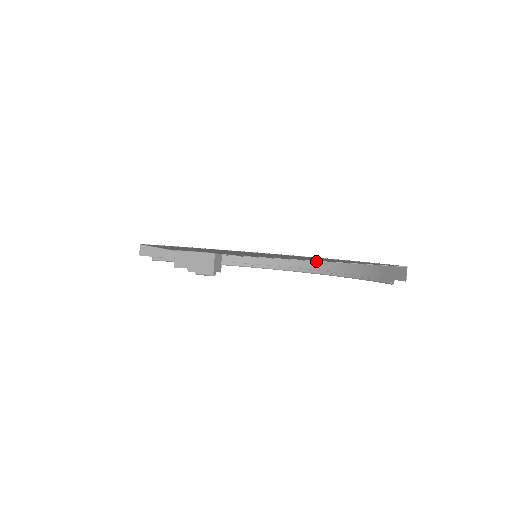
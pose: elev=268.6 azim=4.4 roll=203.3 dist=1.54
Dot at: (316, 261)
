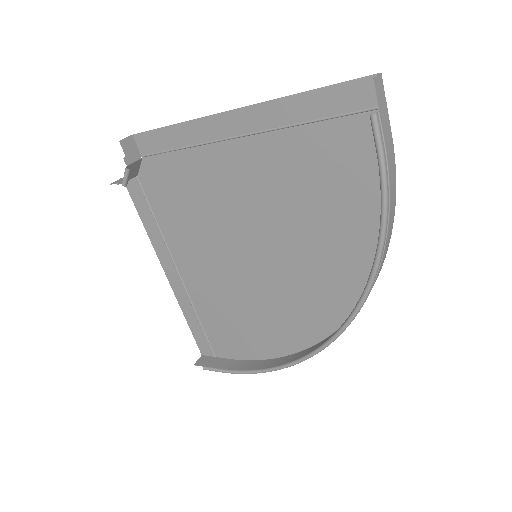
Dot at: occluded
